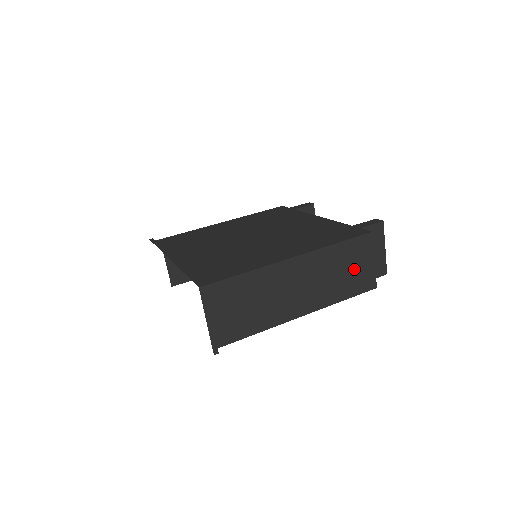
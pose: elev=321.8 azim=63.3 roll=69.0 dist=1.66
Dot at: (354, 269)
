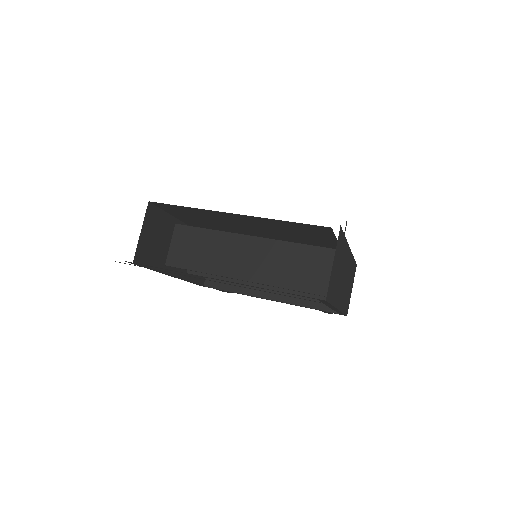
Dot at: occluded
